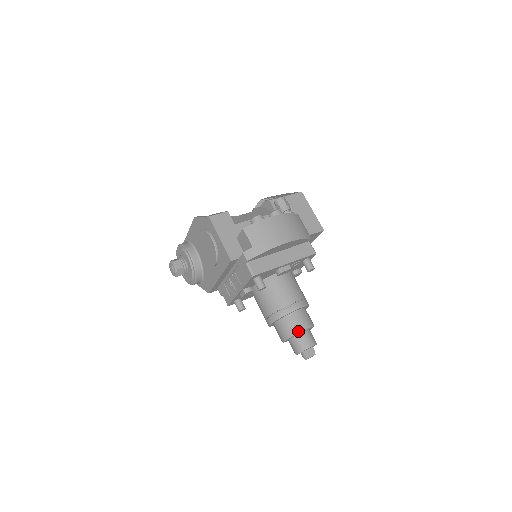
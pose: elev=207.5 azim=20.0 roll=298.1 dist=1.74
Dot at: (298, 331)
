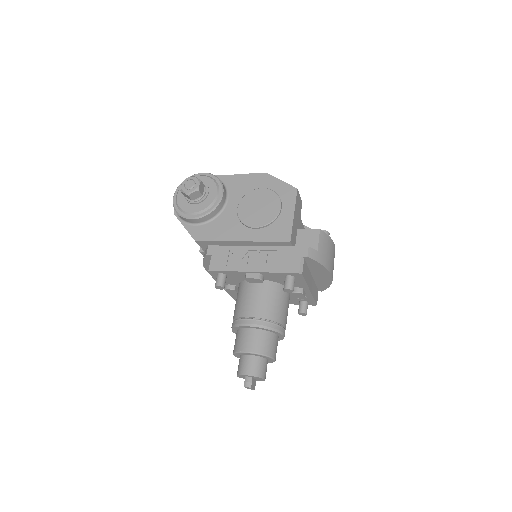
Dot at: (270, 355)
